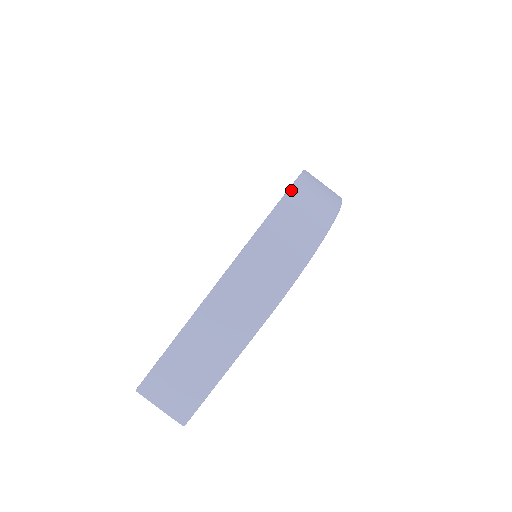
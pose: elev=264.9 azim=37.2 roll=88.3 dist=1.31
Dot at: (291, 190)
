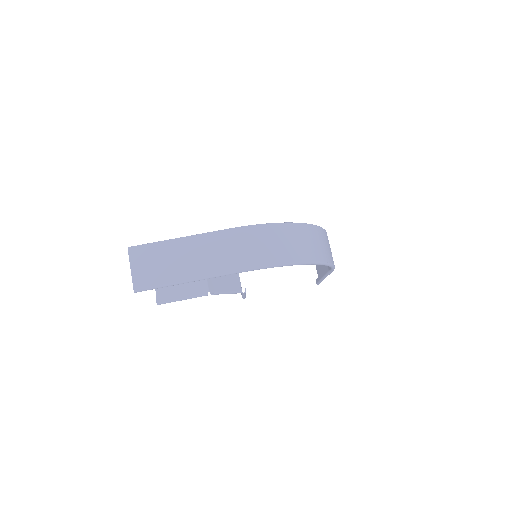
Dot at: (312, 225)
